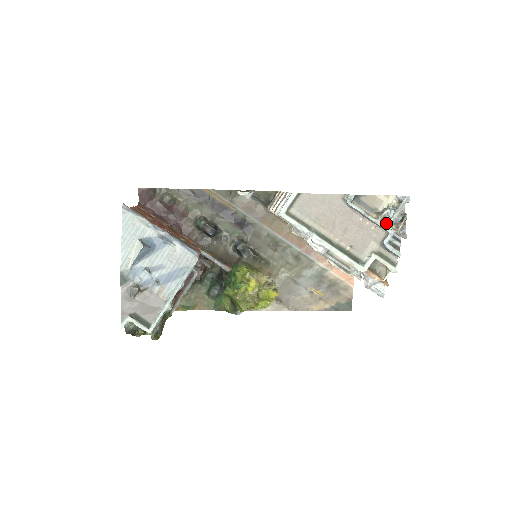
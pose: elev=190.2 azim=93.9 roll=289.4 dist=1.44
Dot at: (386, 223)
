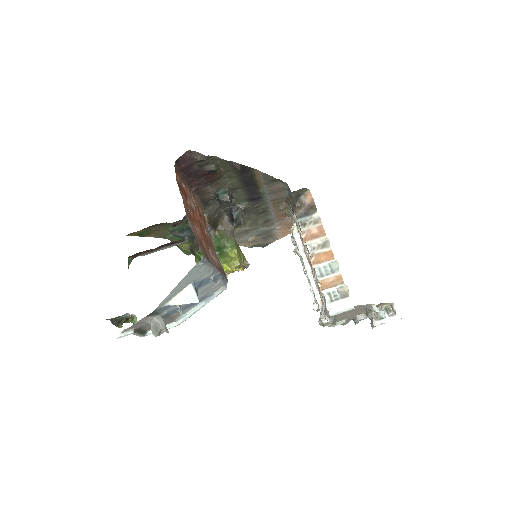
Dot at: occluded
